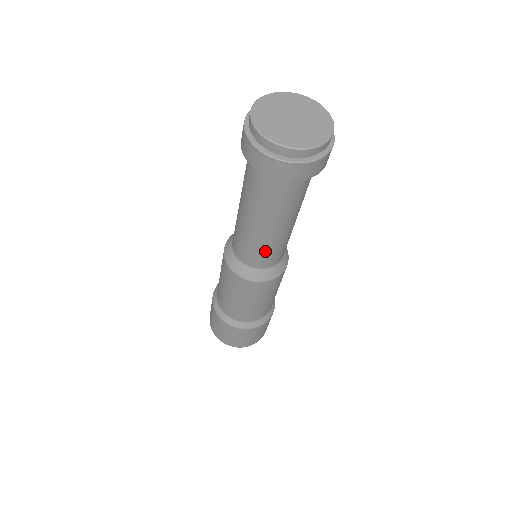
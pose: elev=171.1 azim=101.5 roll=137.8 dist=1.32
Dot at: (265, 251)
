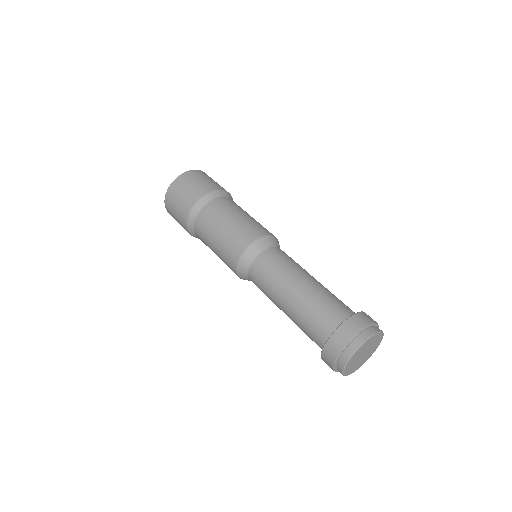
Dot at: occluded
